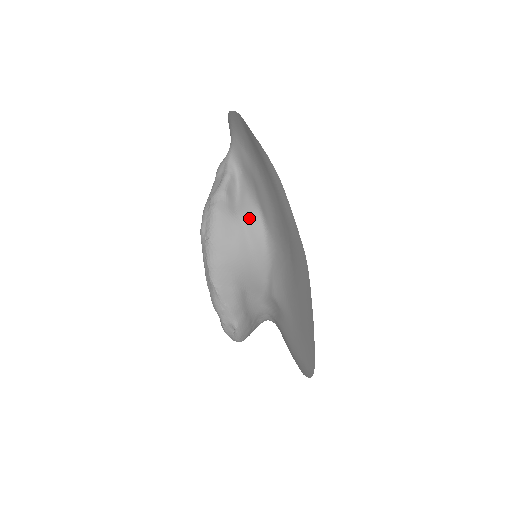
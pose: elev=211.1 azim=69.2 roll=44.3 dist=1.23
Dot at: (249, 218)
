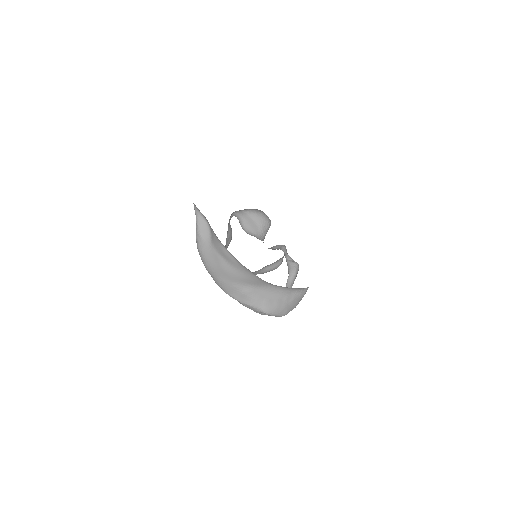
Dot at: (217, 246)
